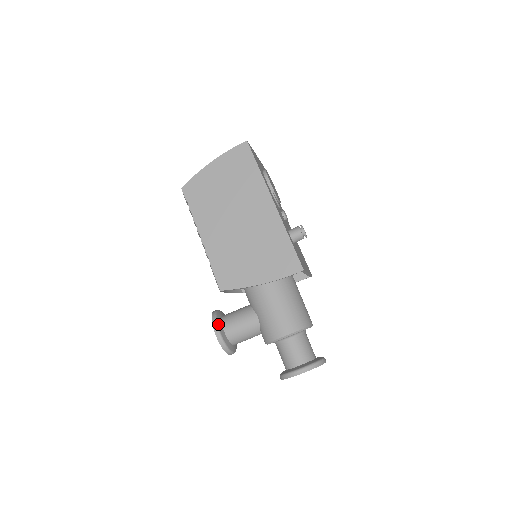
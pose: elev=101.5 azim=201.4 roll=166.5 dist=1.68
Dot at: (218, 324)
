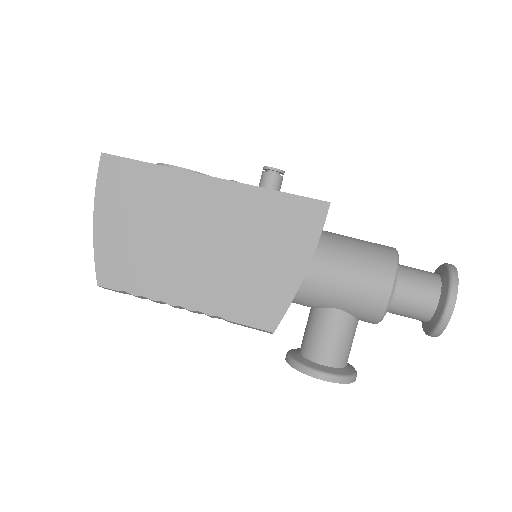
Dot at: (310, 367)
